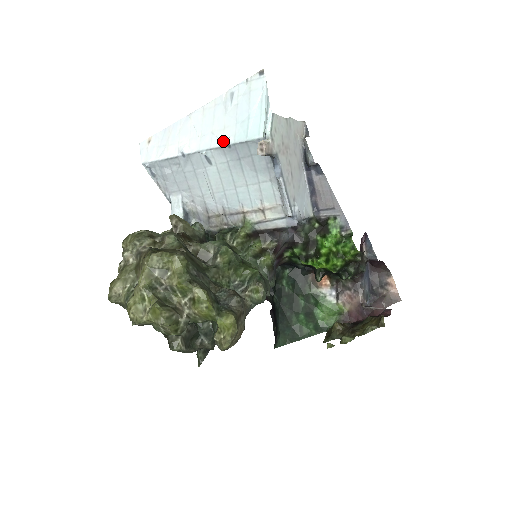
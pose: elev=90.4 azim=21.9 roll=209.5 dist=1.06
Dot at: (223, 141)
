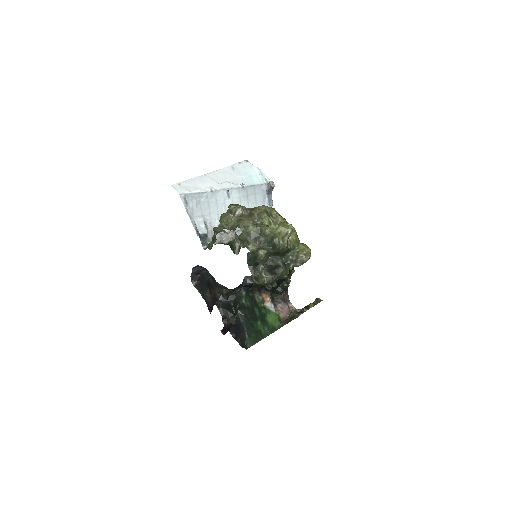
Dot at: (239, 185)
